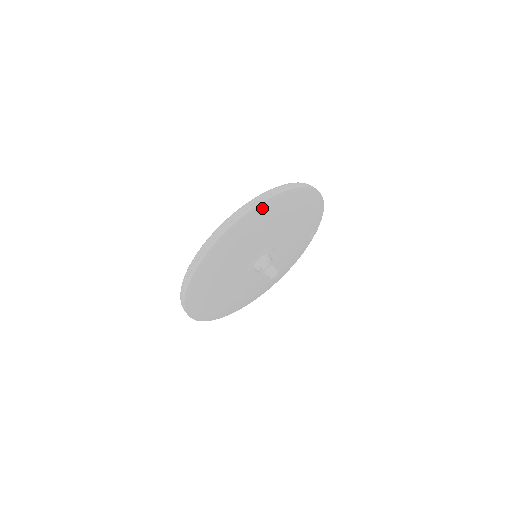
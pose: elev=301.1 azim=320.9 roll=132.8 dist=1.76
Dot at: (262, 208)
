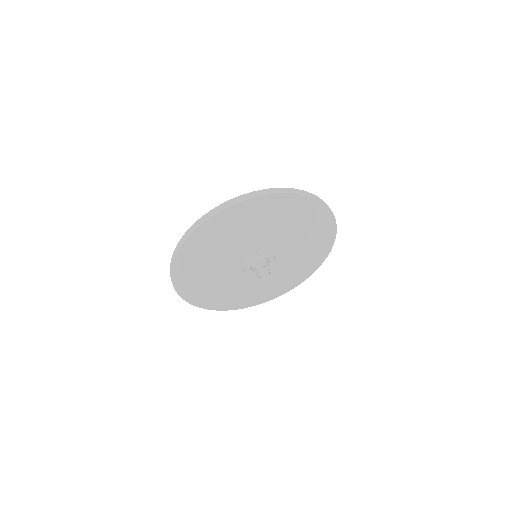
Dot at: (294, 199)
